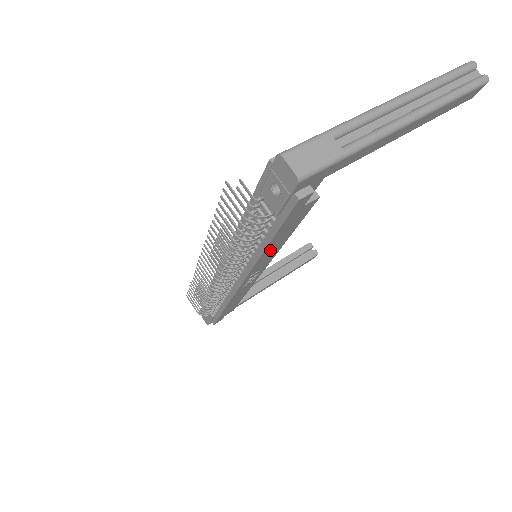
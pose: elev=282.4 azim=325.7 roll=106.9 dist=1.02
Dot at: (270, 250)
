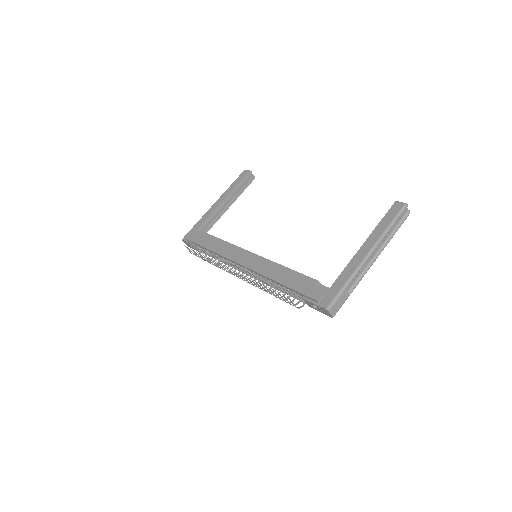
Dot at: occluded
